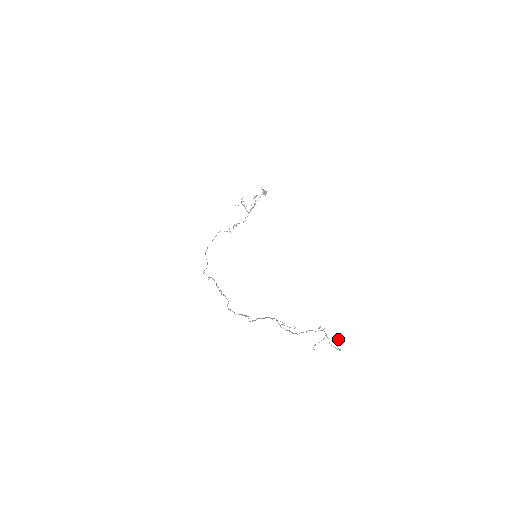
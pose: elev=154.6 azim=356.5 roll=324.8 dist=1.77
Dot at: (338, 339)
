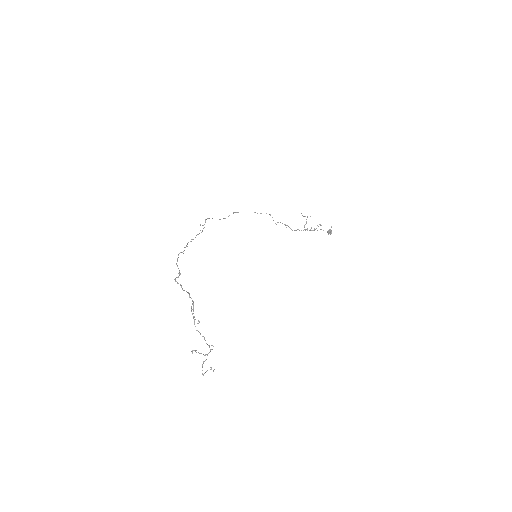
Dot at: occluded
